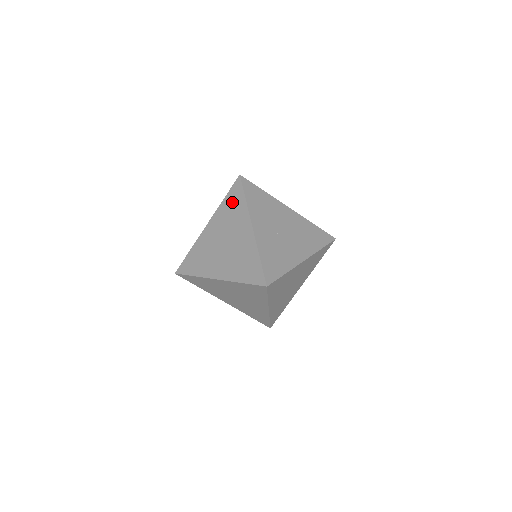
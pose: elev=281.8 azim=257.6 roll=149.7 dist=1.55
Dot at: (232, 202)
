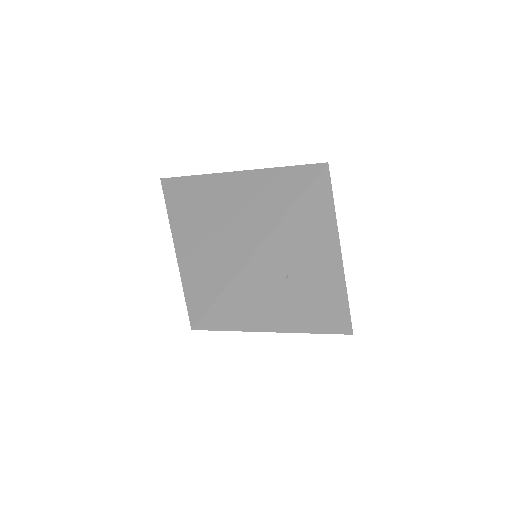
Dot at: (283, 183)
